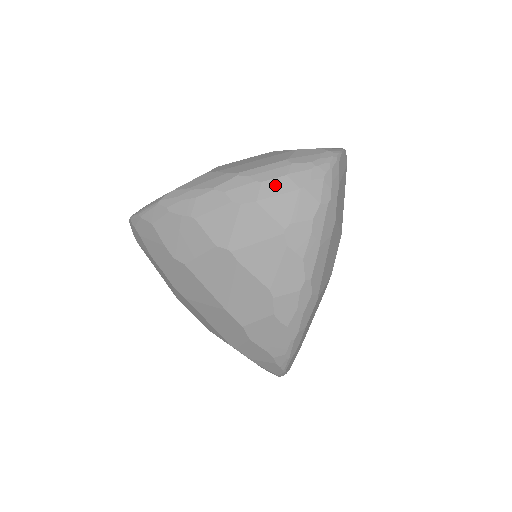
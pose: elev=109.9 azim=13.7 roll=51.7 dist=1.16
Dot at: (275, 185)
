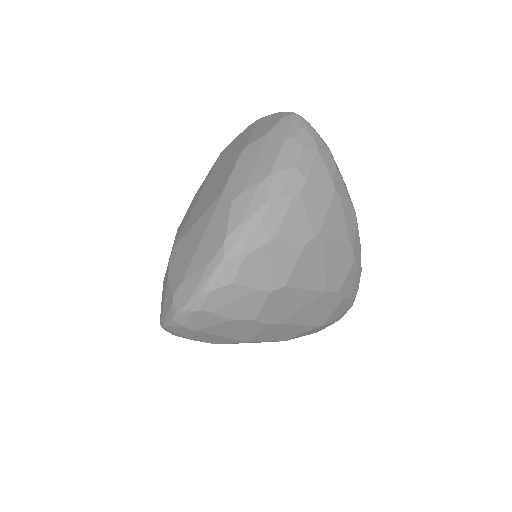
Dot at: (304, 161)
